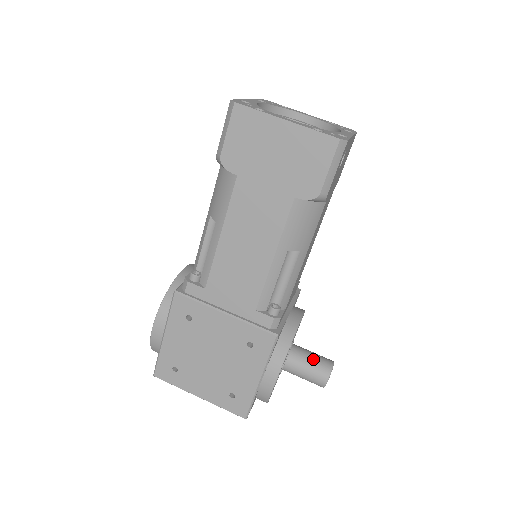
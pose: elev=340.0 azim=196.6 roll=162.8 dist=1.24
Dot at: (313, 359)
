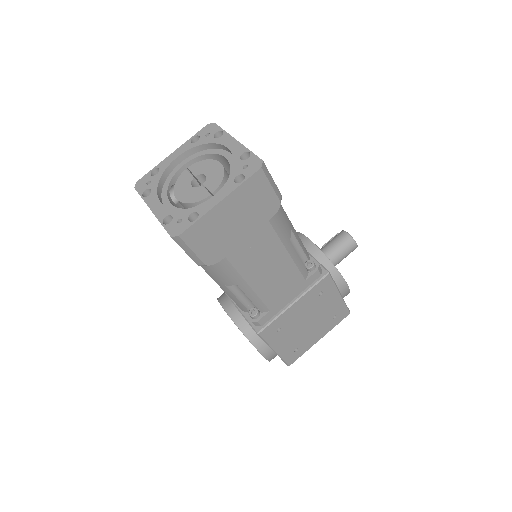
Dot at: (338, 246)
